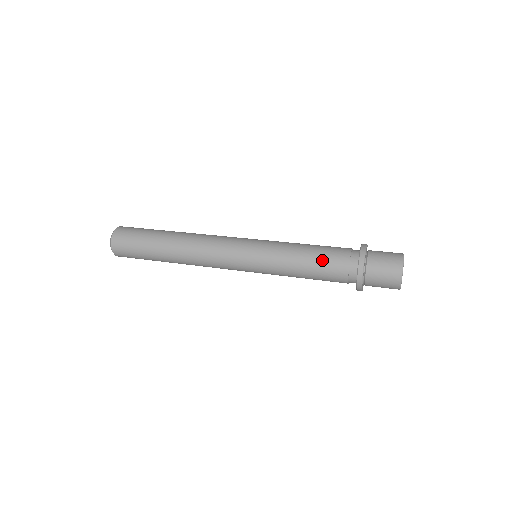
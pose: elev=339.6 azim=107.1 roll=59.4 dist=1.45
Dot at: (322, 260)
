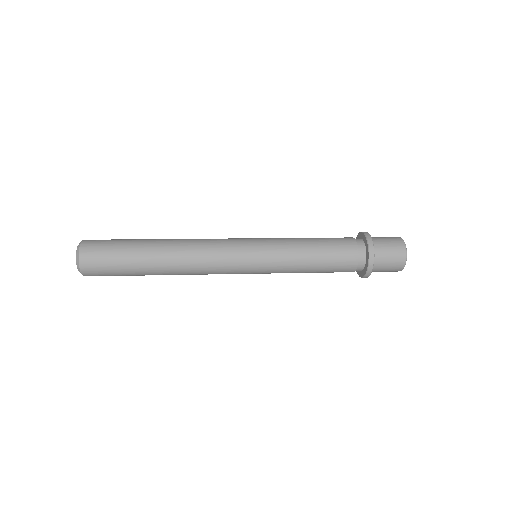
Dot at: (332, 259)
